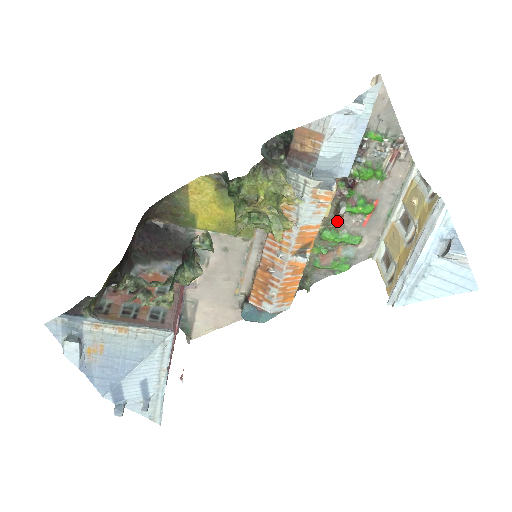
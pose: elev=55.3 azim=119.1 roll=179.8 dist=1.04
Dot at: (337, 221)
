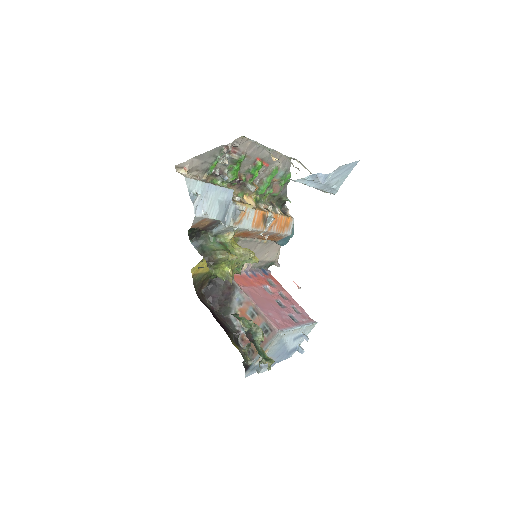
Dot at: (256, 184)
